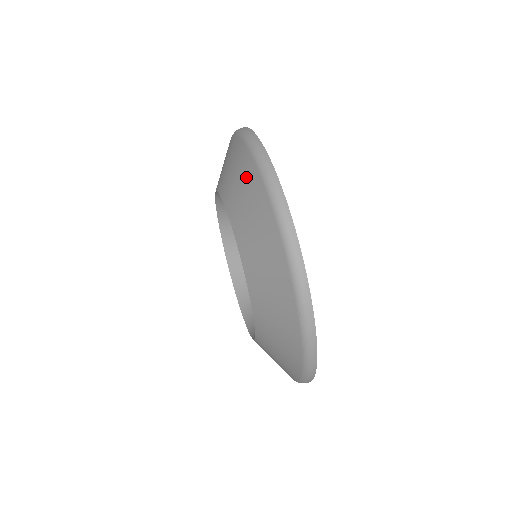
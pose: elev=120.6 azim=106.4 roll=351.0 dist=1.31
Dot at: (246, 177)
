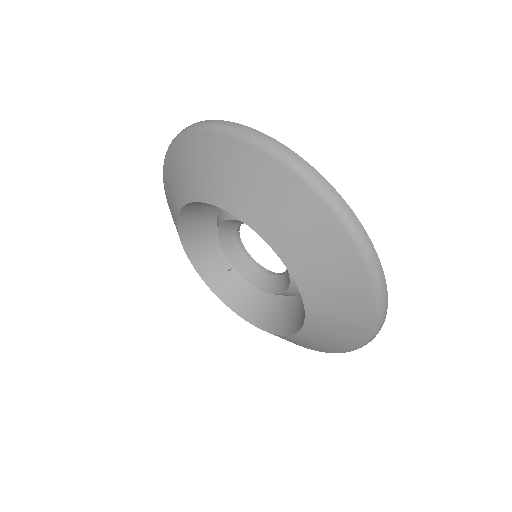
Dot at: (316, 226)
